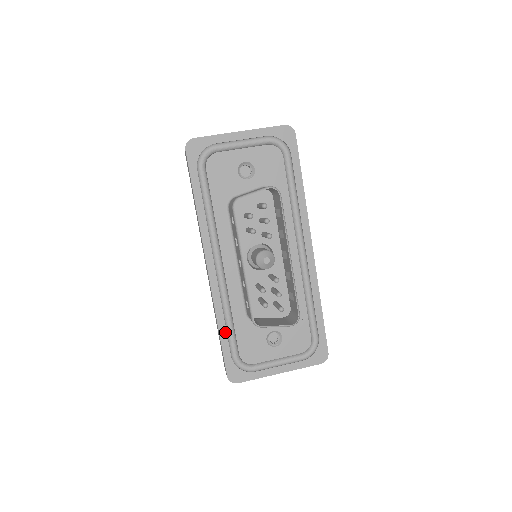
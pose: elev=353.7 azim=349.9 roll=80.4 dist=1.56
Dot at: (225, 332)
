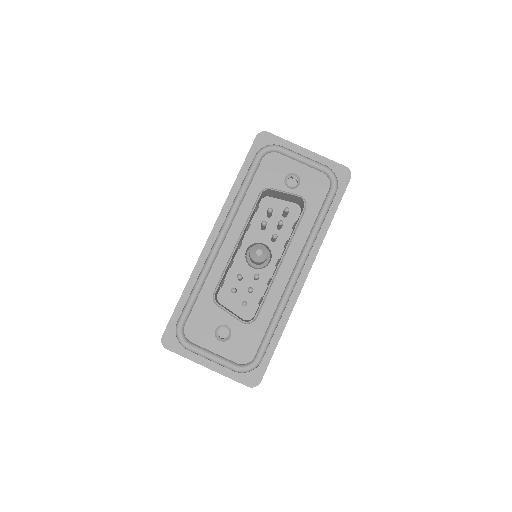
Dot at: (187, 297)
